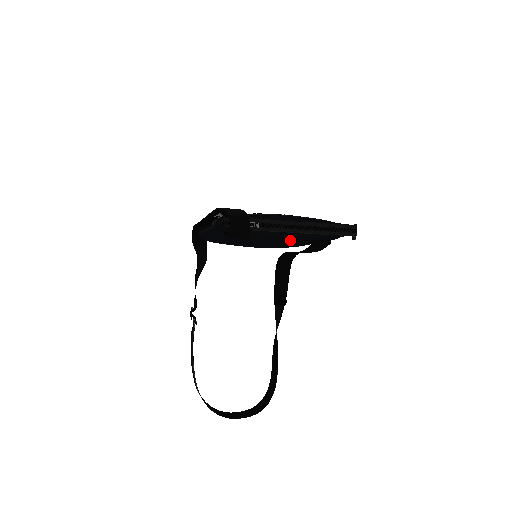
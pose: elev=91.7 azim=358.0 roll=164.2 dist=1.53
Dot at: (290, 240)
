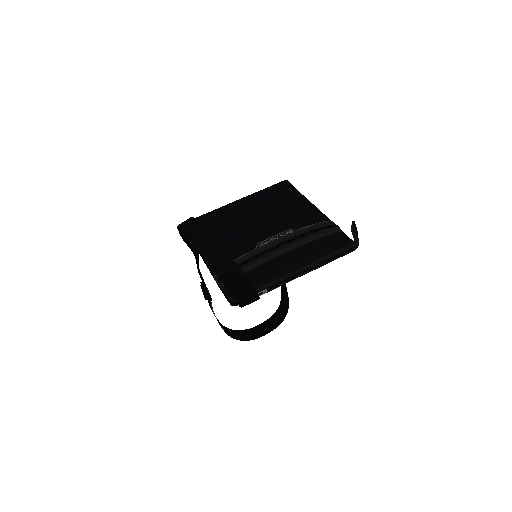
Dot at: occluded
